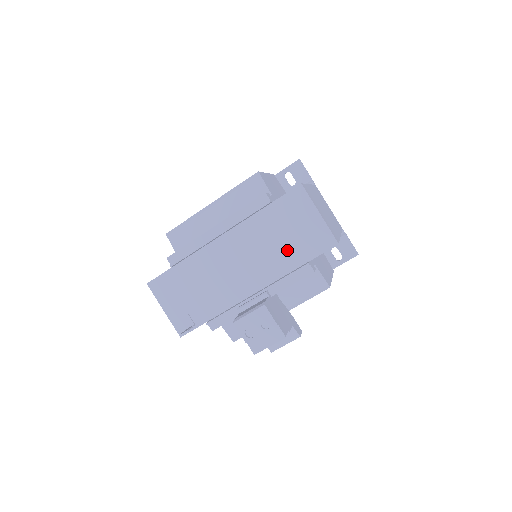
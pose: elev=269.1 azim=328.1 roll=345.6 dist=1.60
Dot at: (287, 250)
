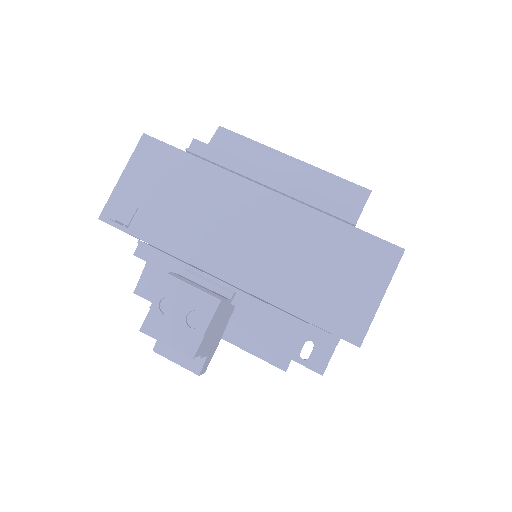
Dot at: (307, 285)
